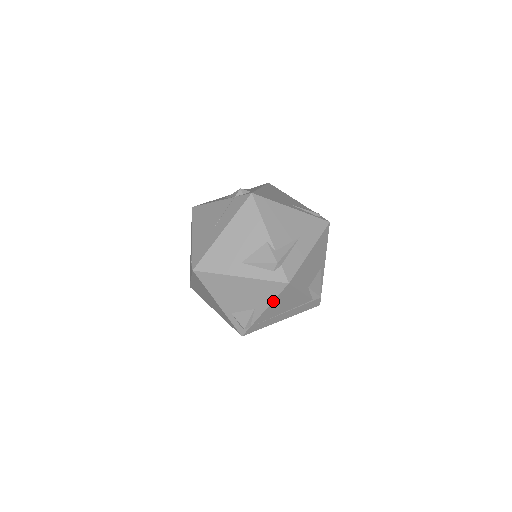
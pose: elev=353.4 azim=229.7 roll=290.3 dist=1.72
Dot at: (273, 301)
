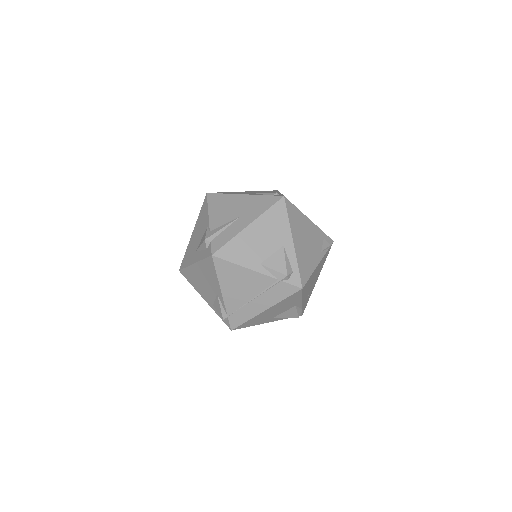
Dot at: (219, 280)
